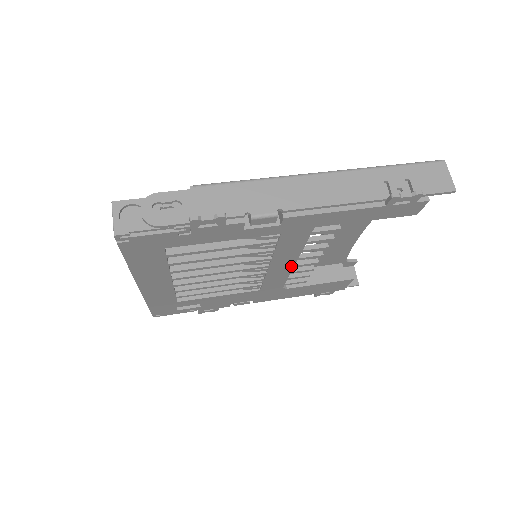
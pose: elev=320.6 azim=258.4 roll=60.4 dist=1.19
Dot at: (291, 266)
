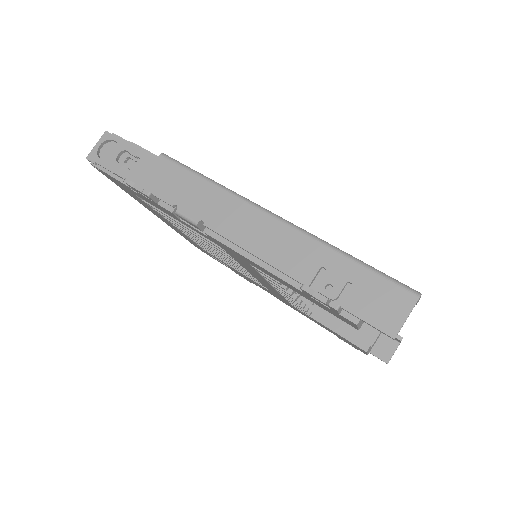
Dot at: occluded
